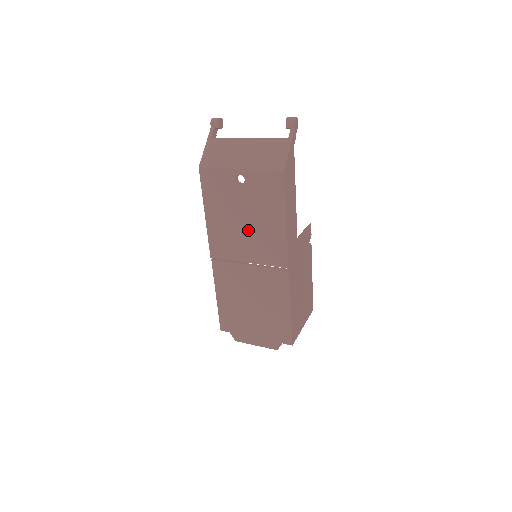
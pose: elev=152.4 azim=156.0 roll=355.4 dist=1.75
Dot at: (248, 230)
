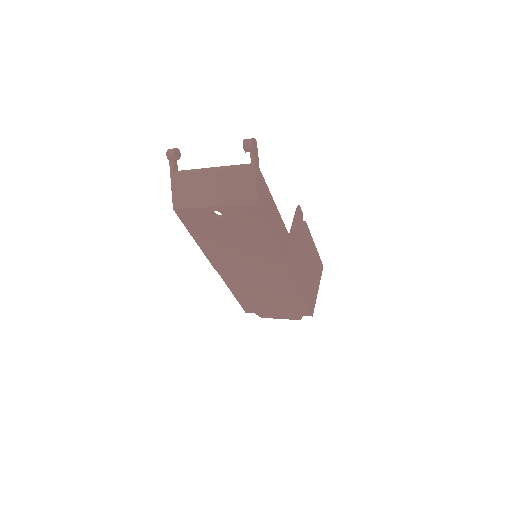
Dot at: (241, 249)
